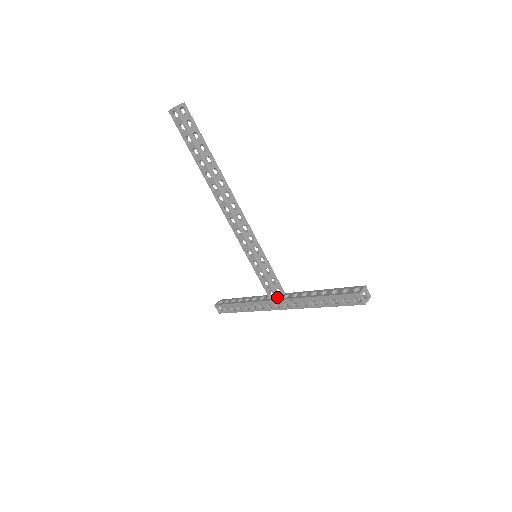
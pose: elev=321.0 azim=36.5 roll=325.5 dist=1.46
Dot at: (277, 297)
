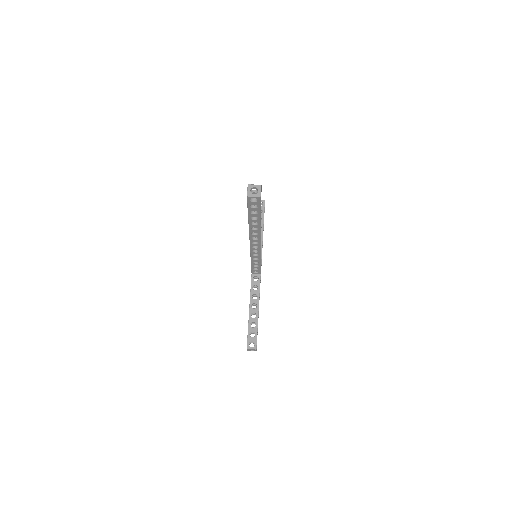
Dot at: (252, 273)
